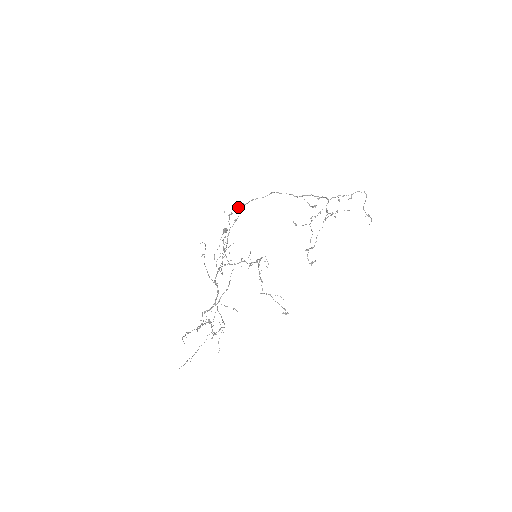
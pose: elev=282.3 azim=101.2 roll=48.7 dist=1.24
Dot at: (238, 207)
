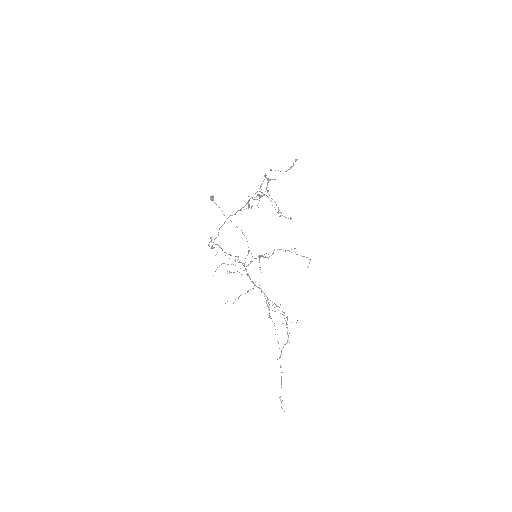
Dot at: (212, 248)
